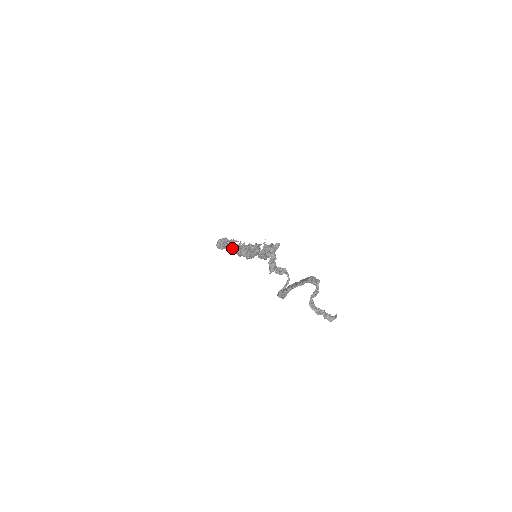
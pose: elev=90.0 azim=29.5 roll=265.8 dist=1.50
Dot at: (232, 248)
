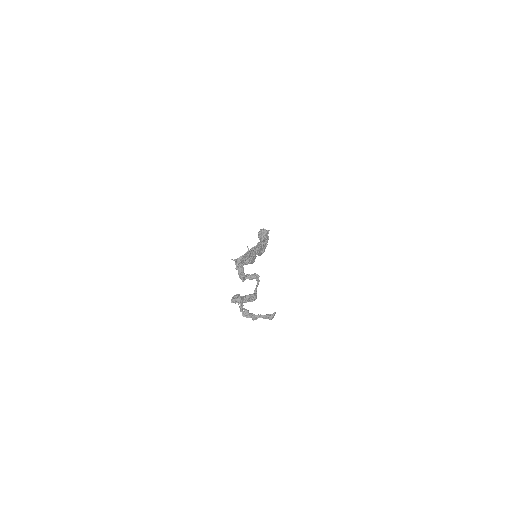
Dot at: occluded
